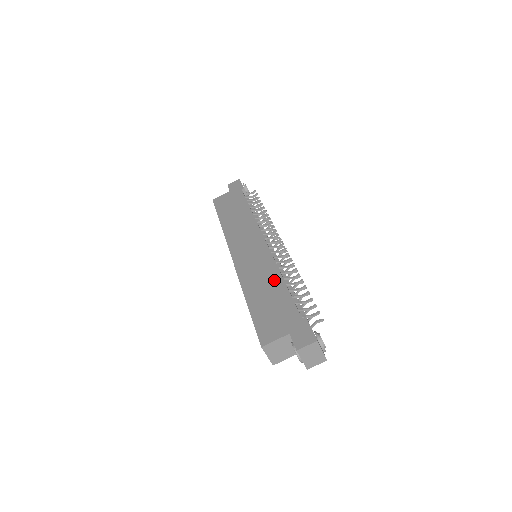
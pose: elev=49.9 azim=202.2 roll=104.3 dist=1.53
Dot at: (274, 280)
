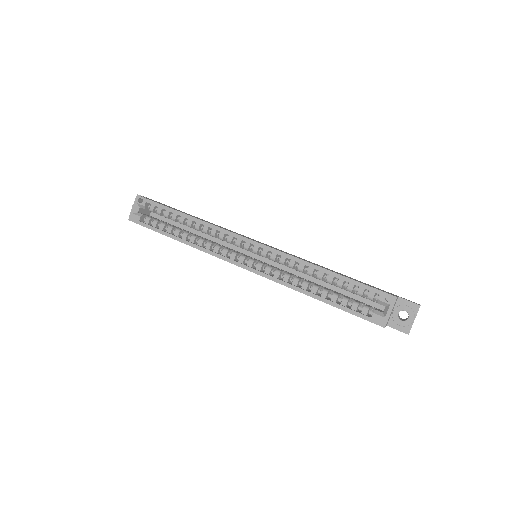
Dot at: occluded
